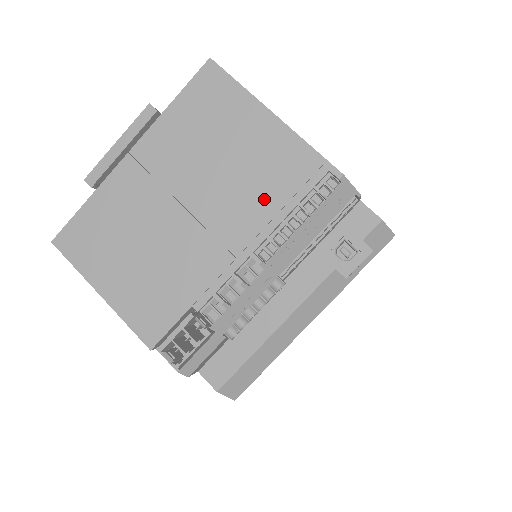
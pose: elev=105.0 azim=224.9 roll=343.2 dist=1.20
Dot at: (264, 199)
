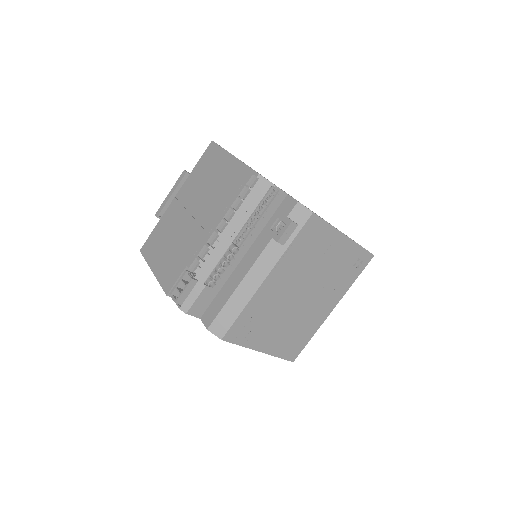
Dot at: (224, 199)
